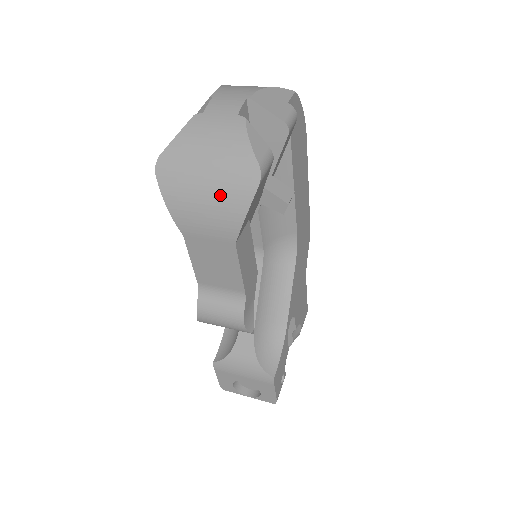
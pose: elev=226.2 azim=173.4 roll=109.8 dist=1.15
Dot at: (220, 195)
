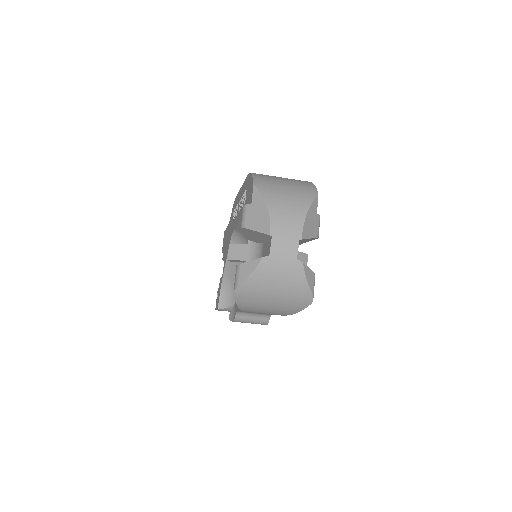
Dot at: (282, 306)
